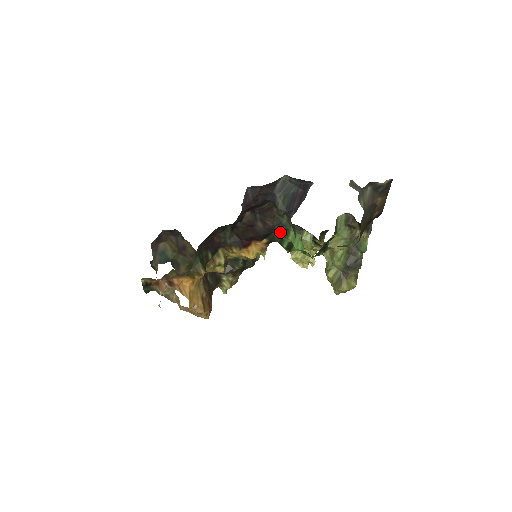
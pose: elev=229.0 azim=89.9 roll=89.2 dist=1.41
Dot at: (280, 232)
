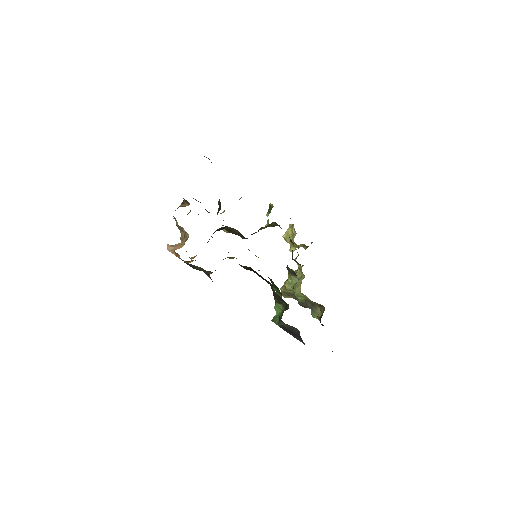
Dot at: (275, 298)
